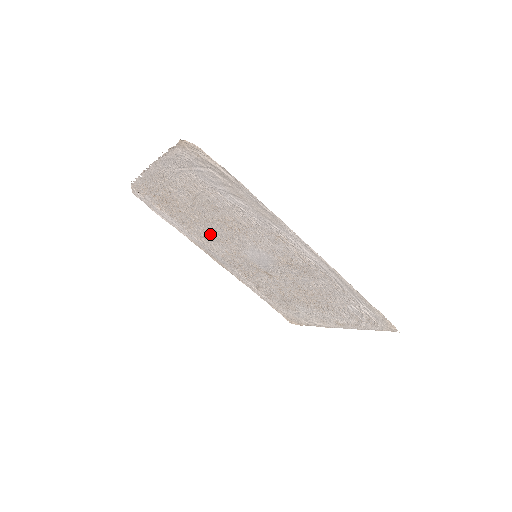
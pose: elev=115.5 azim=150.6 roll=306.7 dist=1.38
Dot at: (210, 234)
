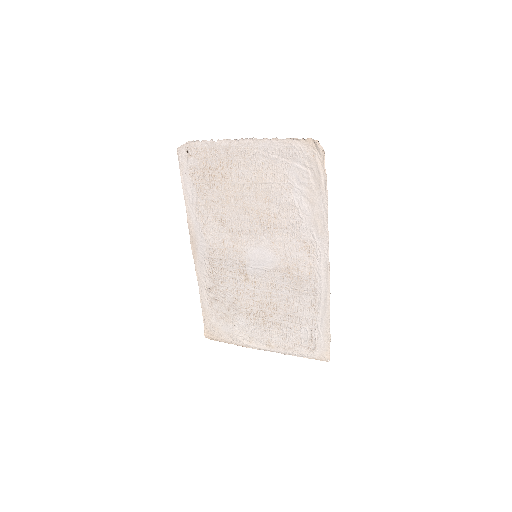
Dot at: (225, 220)
